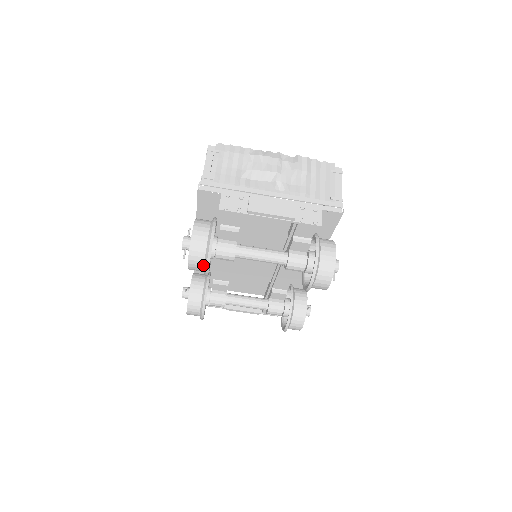
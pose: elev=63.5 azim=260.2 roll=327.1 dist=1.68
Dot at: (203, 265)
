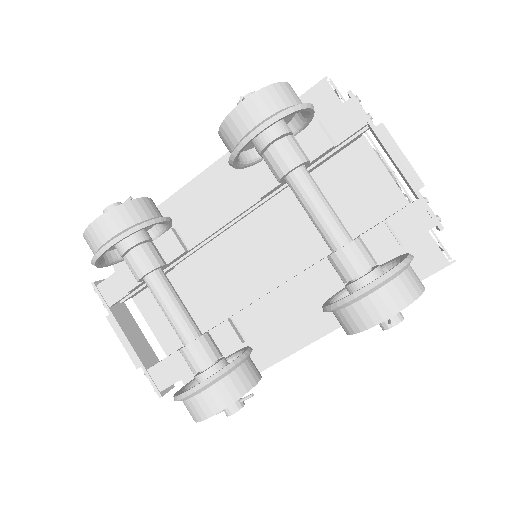
Dot at: (264, 118)
